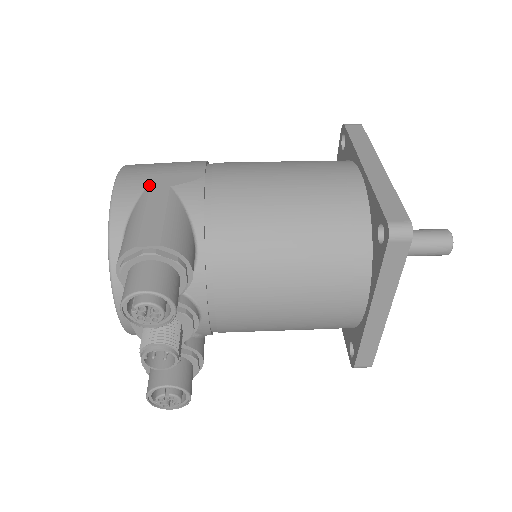
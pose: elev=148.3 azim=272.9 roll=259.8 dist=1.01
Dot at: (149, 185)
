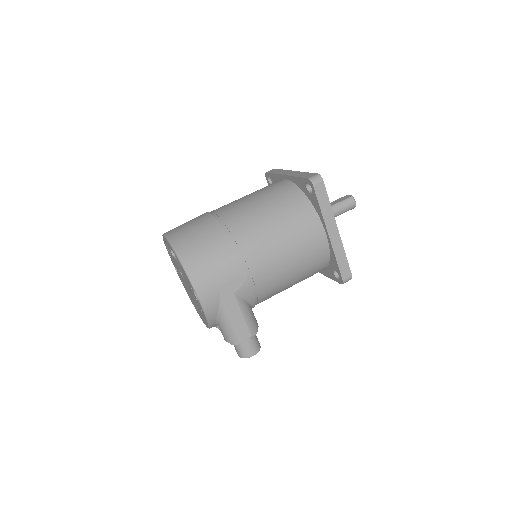
Dot at: (221, 297)
